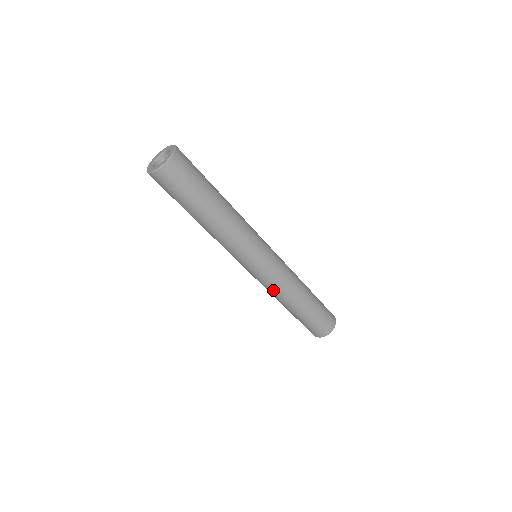
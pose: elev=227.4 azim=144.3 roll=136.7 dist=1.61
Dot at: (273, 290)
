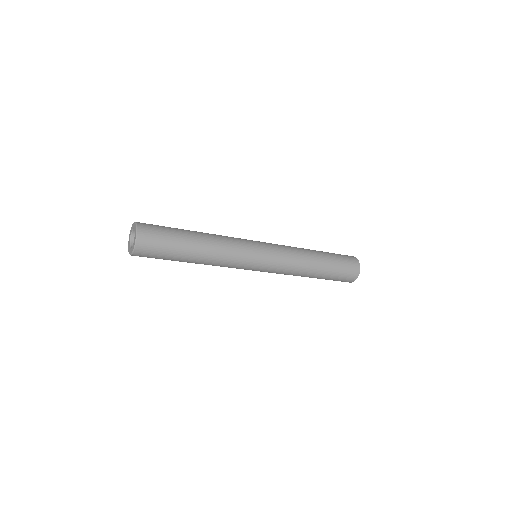
Dot at: (289, 271)
